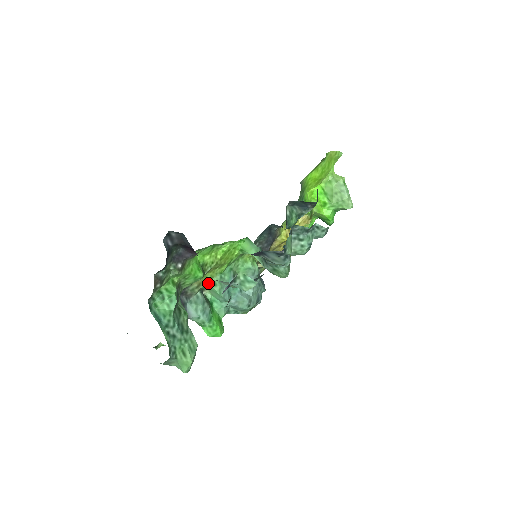
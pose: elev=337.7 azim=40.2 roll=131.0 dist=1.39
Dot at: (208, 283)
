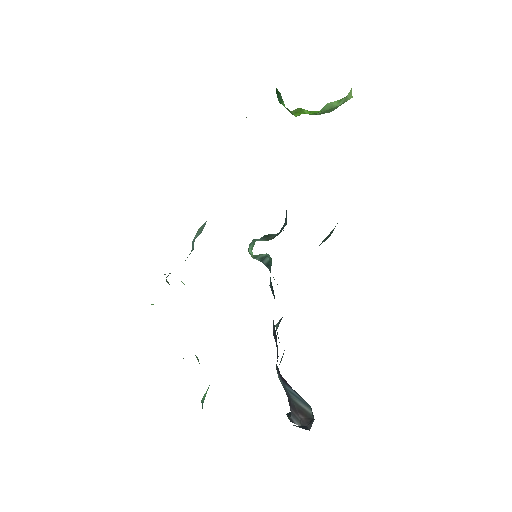
Dot at: occluded
